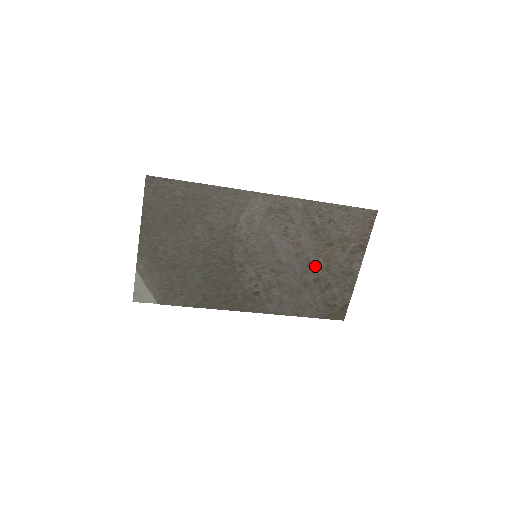
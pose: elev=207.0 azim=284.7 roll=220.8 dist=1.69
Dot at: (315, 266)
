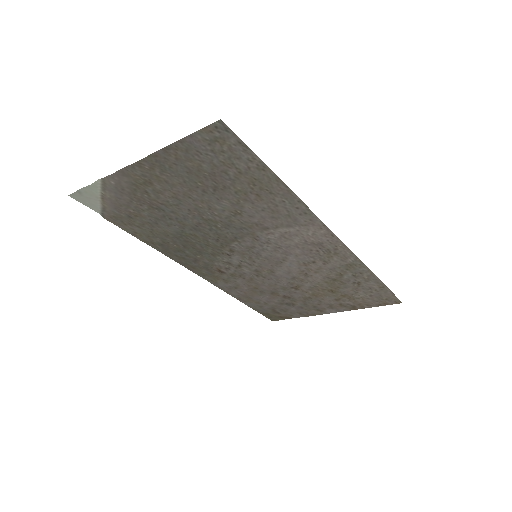
Dot at: (299, 291)
